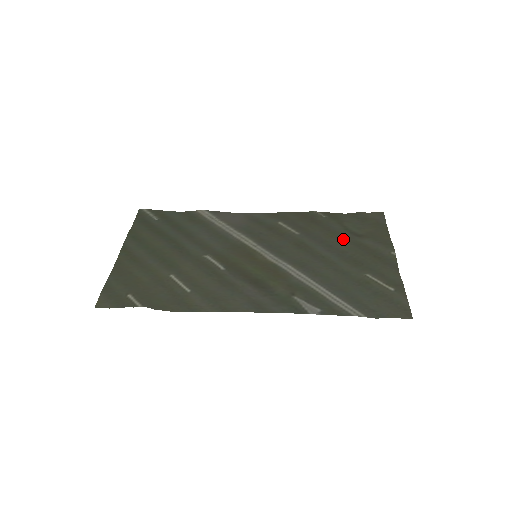
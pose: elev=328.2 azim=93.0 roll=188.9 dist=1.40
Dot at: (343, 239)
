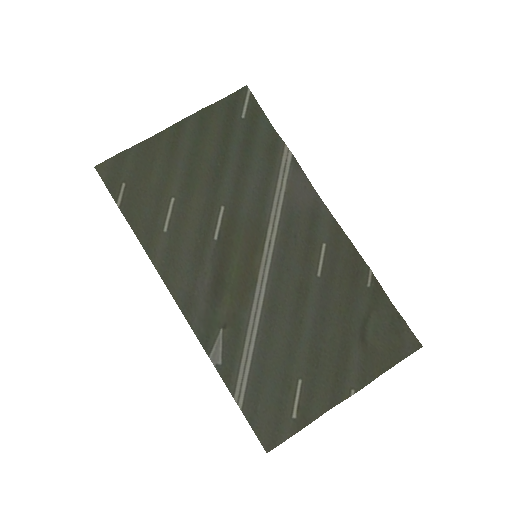
Dot at: (344, 327)
